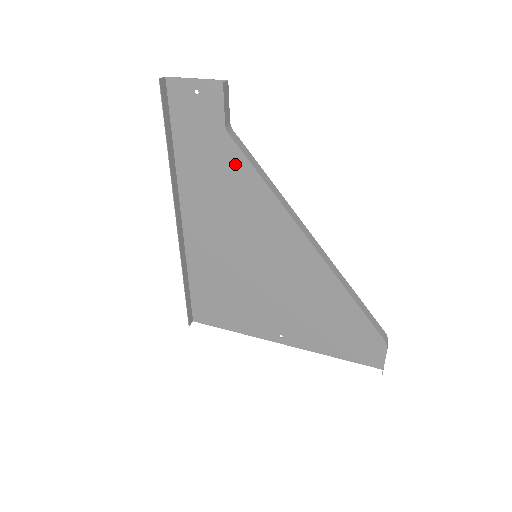
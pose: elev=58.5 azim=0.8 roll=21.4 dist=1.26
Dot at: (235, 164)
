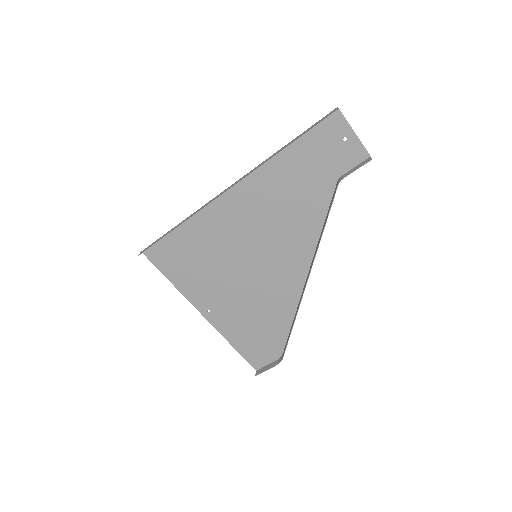
Dot at: (314, 198)
